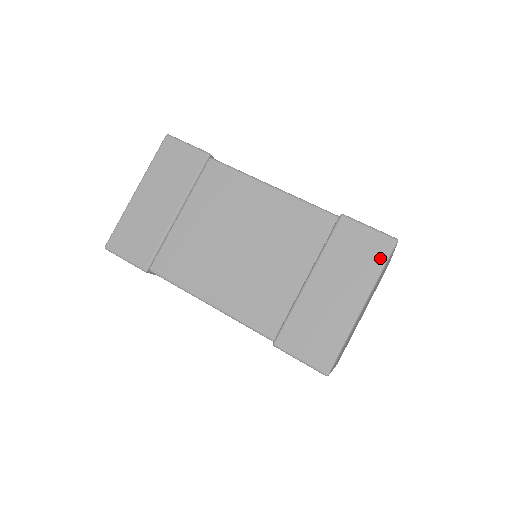
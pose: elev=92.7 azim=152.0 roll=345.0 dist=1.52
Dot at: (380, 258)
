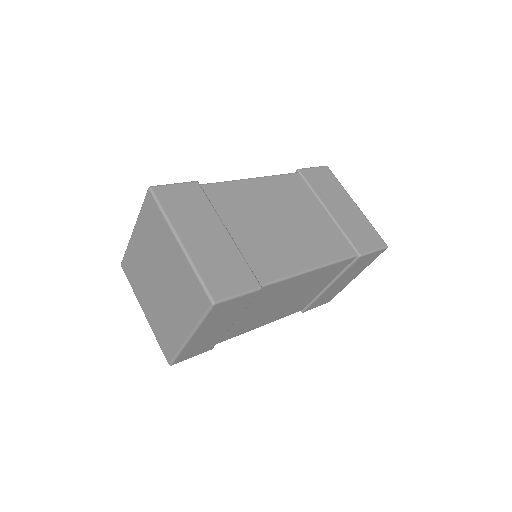
Dot at: (333, 178)
